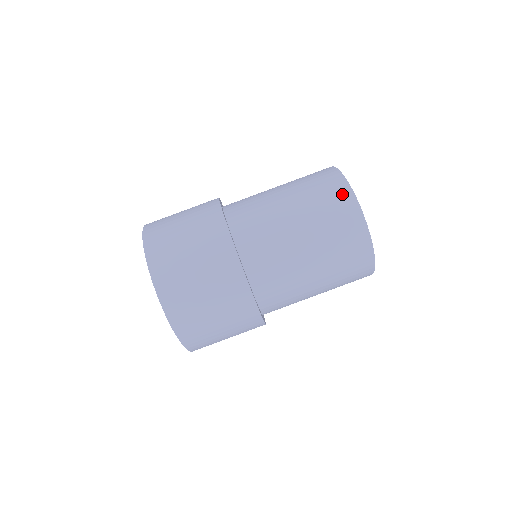
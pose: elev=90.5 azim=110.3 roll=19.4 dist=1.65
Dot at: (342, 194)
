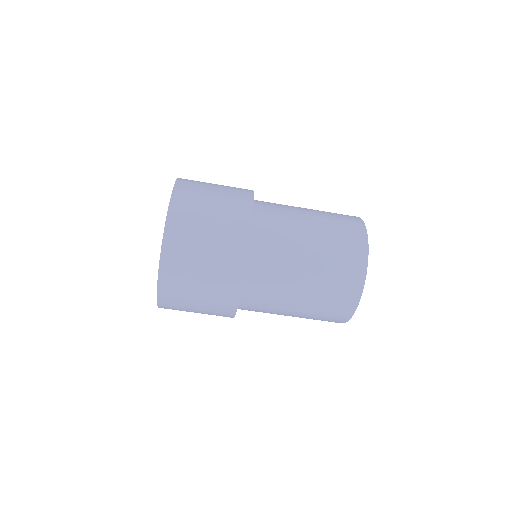
Dot at: (356, 225)
